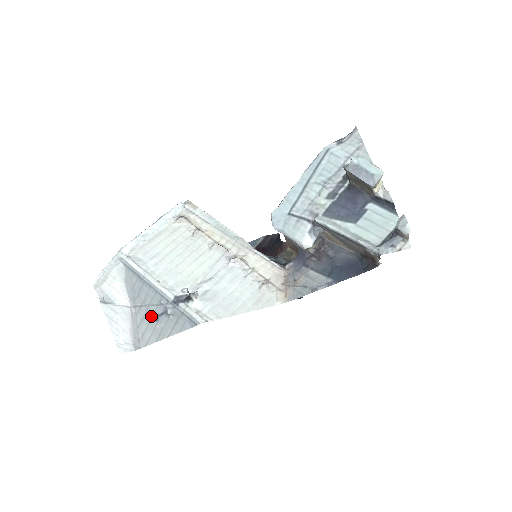
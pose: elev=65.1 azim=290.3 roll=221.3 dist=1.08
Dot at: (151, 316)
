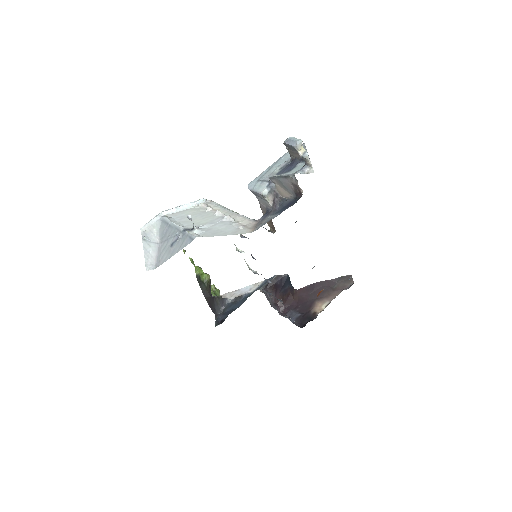
Dot at: (169, 245)
